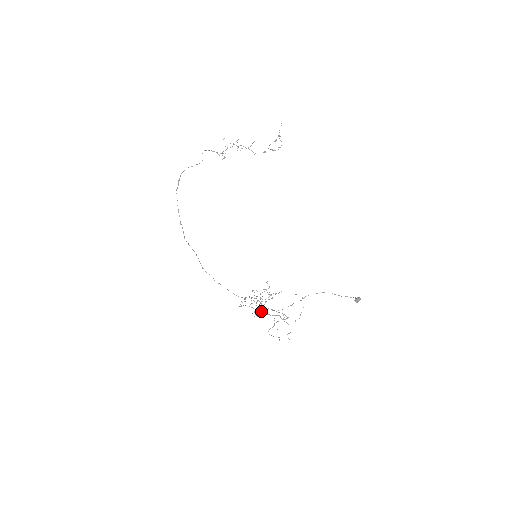
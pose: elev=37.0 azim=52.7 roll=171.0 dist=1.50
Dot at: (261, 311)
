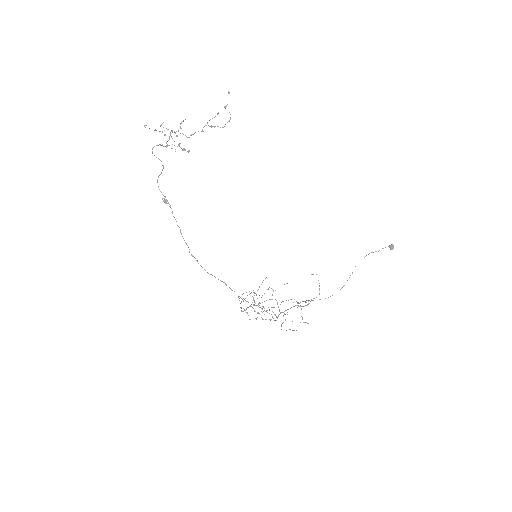
Dot at: (273, 312)
